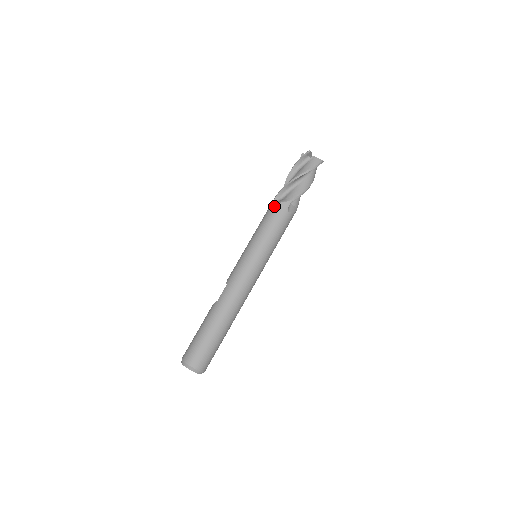
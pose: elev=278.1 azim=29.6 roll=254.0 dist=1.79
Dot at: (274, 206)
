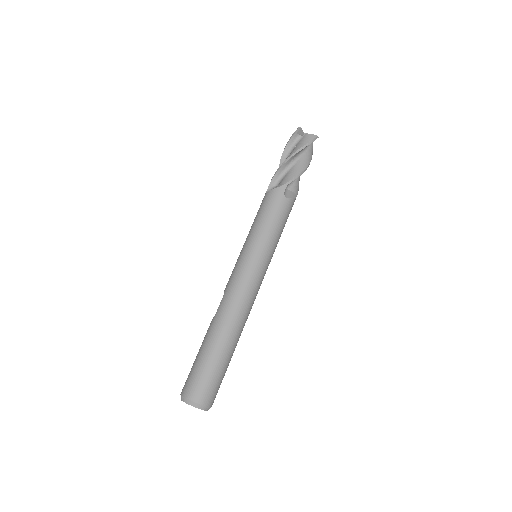
Dot at: (268, 194)
